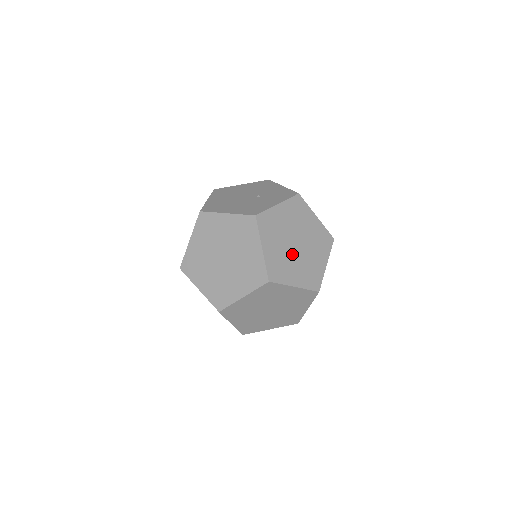
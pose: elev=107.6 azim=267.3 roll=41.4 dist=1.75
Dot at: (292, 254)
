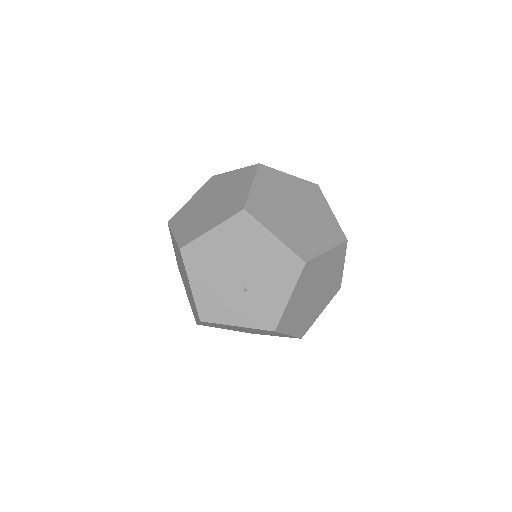
Dot at: occluded
